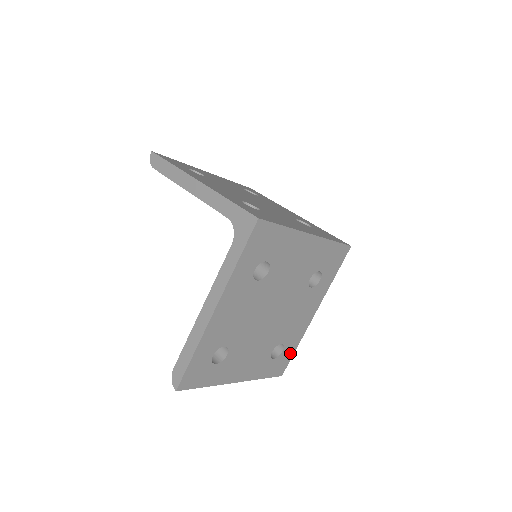
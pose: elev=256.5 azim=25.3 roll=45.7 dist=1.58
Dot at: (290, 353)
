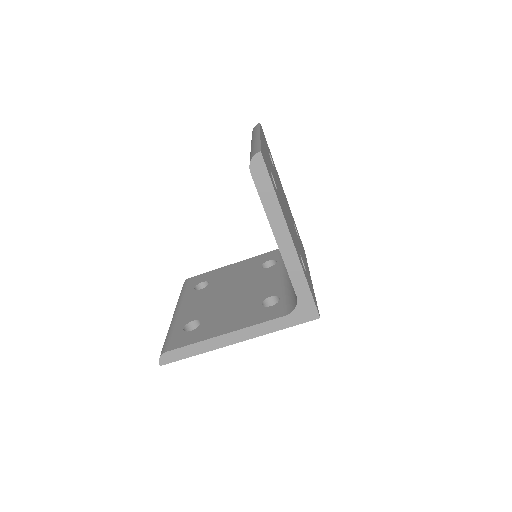
Dot at: occluded
